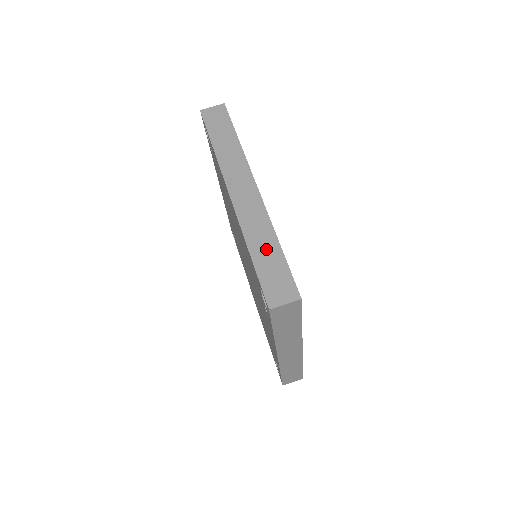
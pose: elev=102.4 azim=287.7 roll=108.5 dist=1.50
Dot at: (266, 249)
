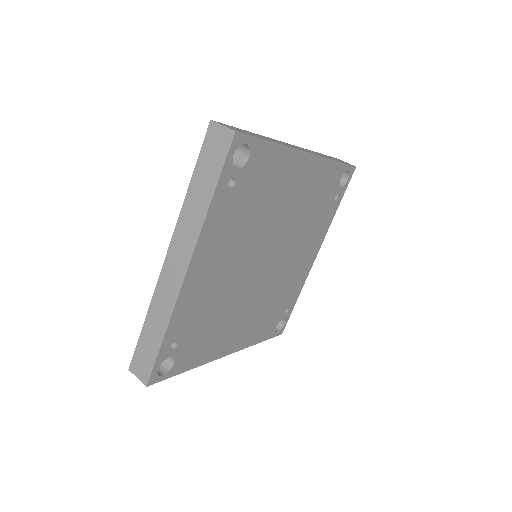
Dot at: (262, 137)
